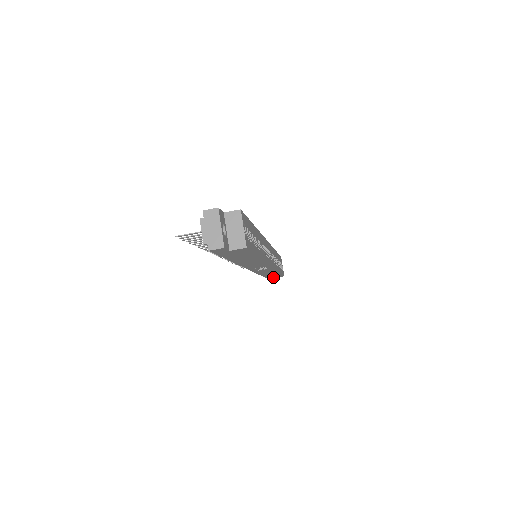
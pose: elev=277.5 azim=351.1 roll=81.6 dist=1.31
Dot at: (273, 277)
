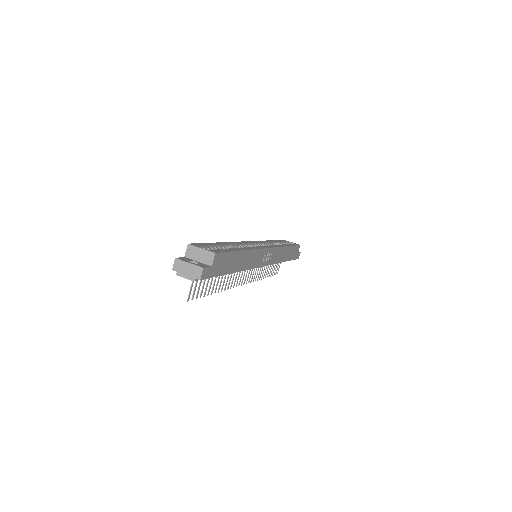
Dot at: (296, 254)
